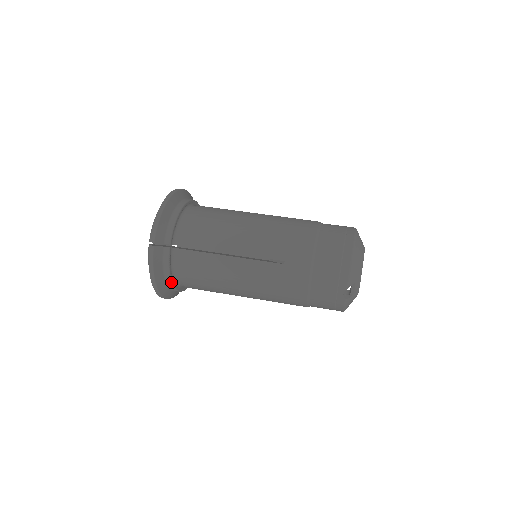
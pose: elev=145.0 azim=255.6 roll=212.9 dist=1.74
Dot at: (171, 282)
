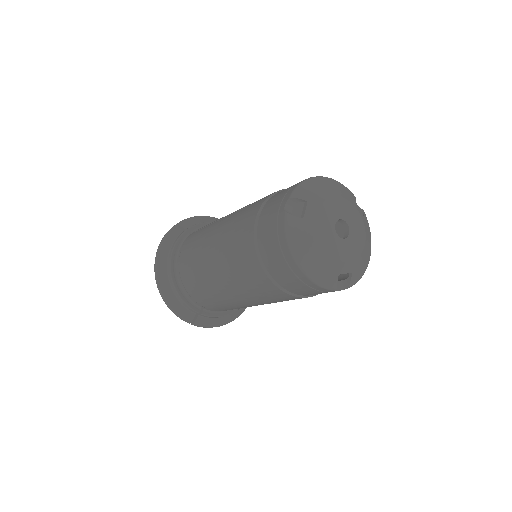
Dot at: (170, 263)
